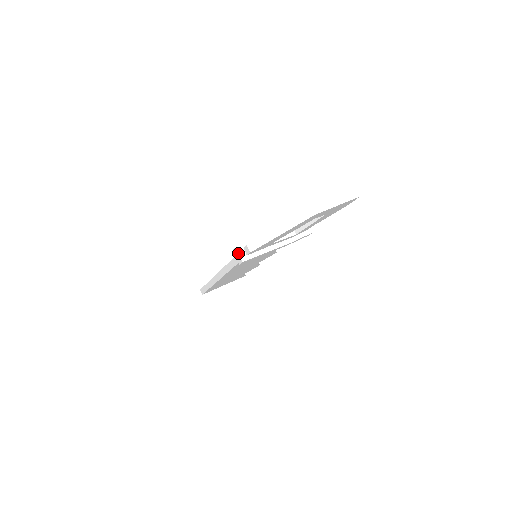
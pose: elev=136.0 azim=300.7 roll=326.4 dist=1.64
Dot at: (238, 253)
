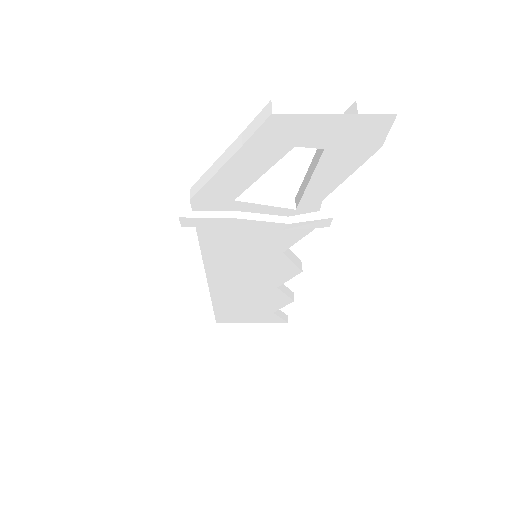
Dot at: (180, 202)
